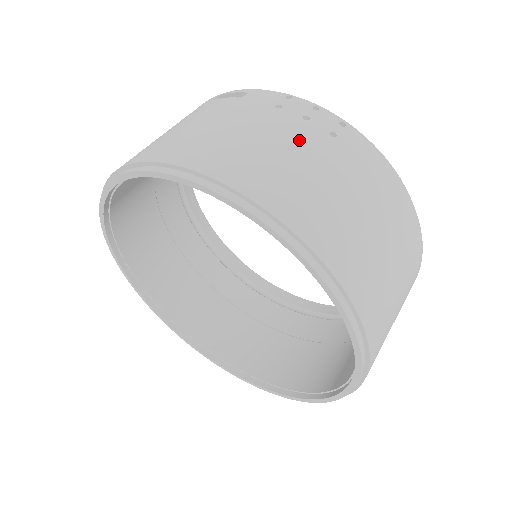
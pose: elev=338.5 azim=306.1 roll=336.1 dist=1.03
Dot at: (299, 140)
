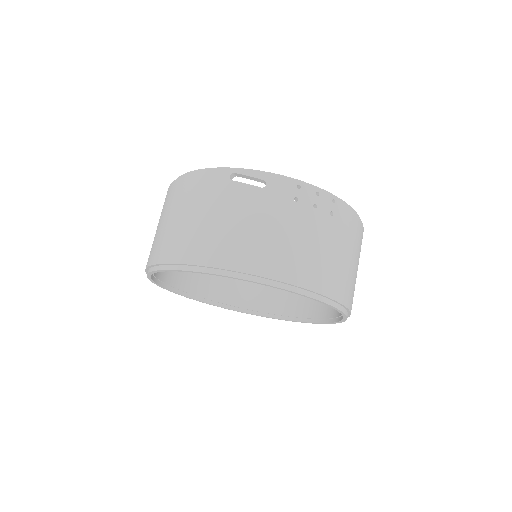
Dot at: (317, 229)
